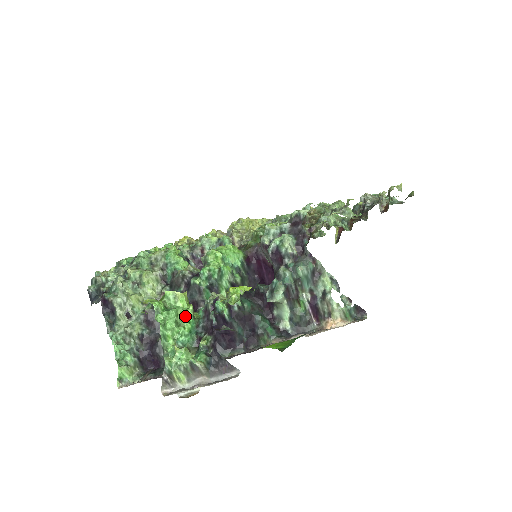
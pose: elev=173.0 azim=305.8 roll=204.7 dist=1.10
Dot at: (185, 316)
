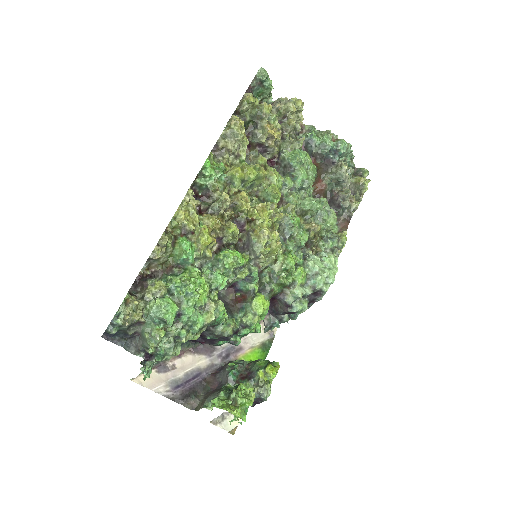
Dot at: occluded
